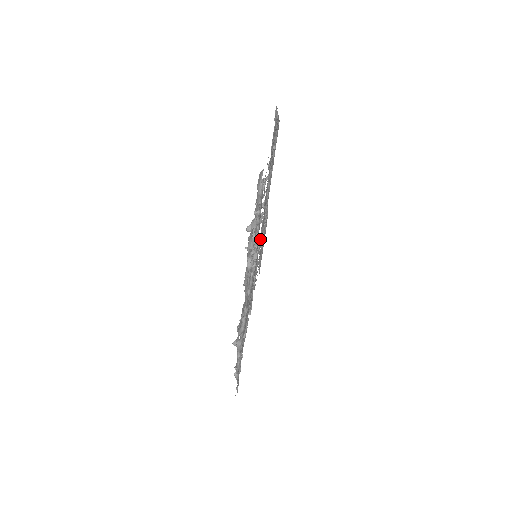
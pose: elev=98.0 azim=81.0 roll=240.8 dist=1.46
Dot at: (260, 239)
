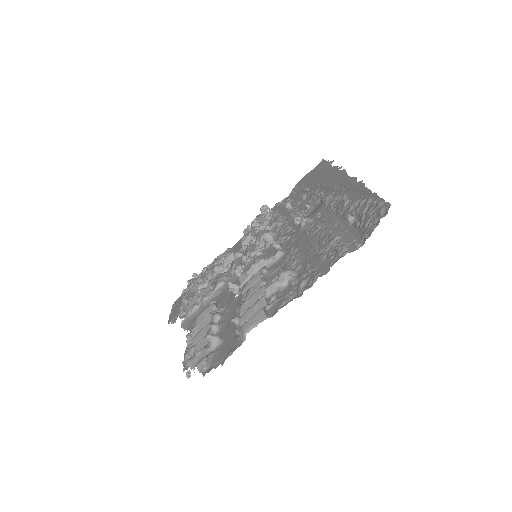
Dot at: occluded
